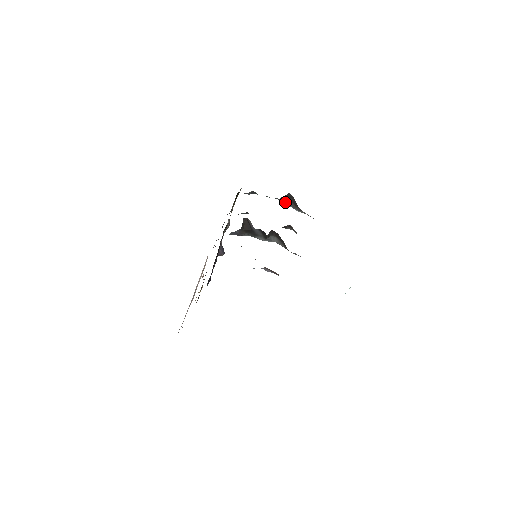
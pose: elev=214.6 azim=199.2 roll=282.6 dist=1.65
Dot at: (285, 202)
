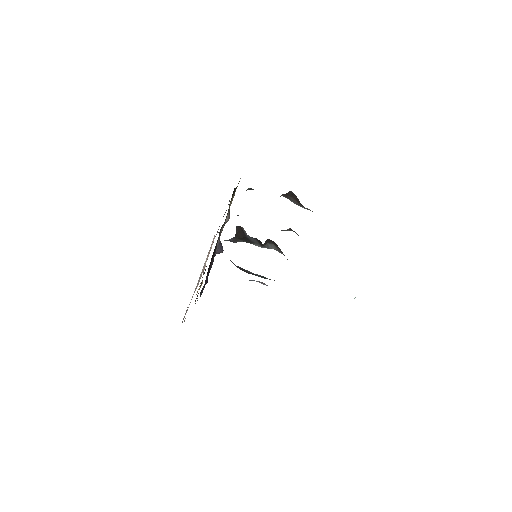
Dot at: (287, 198)
